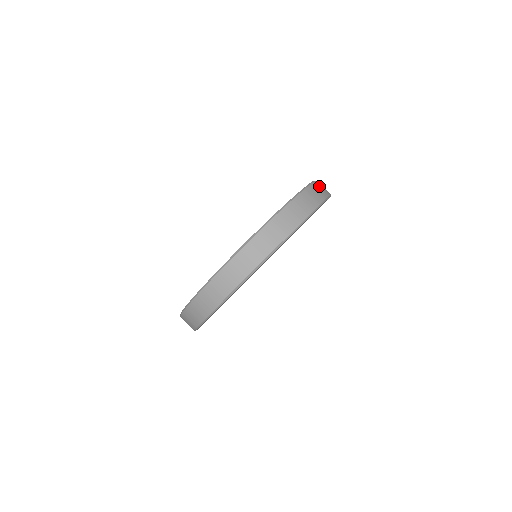
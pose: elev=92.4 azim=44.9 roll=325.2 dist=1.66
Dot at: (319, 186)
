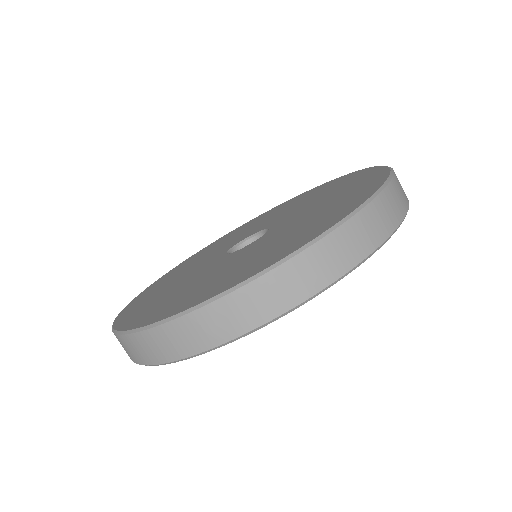
Dot at: occluded
